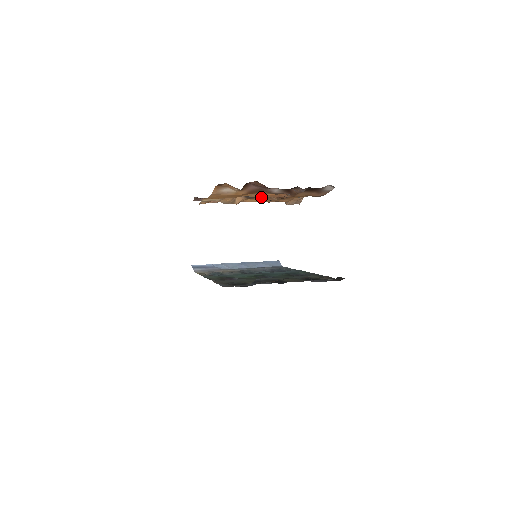
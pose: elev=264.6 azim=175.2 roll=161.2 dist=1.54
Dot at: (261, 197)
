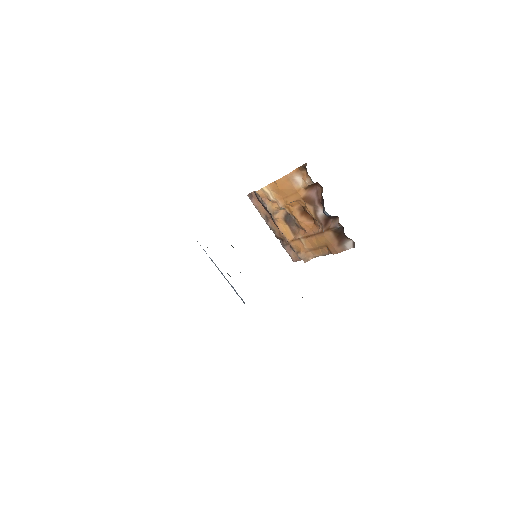
Dot at: (292, 228)
